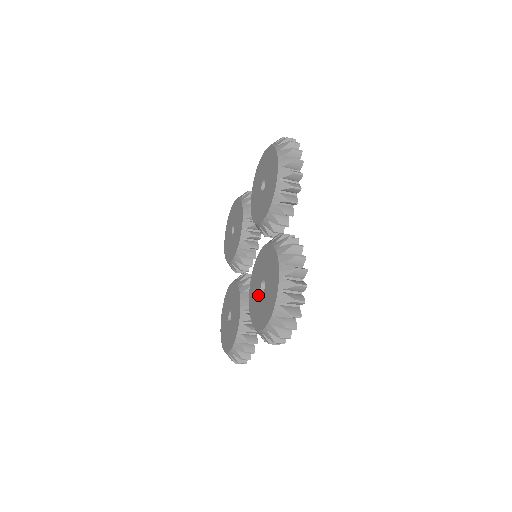
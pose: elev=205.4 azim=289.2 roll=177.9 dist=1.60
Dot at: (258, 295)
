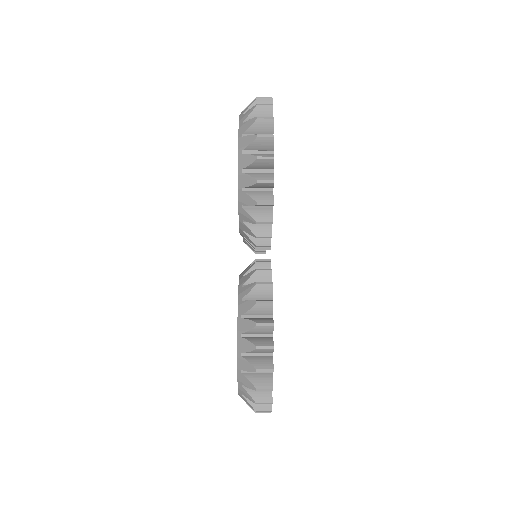
Dot at: occluded
